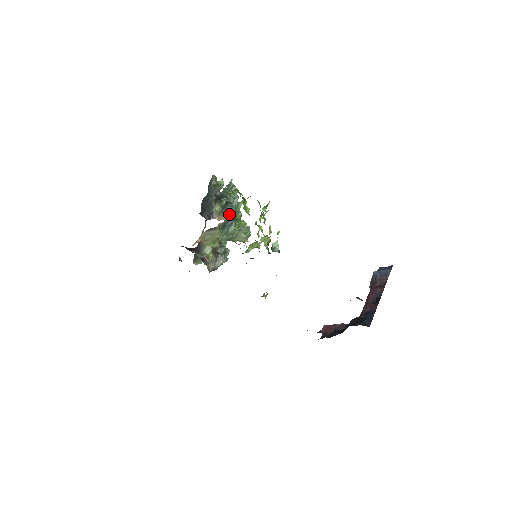
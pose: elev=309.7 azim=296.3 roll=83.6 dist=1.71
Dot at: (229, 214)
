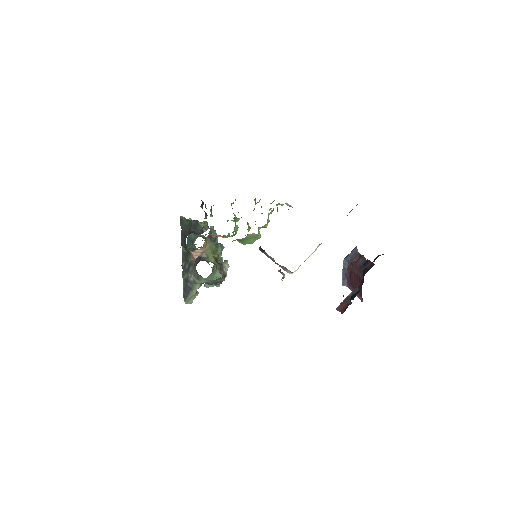
Dot at: occluded
